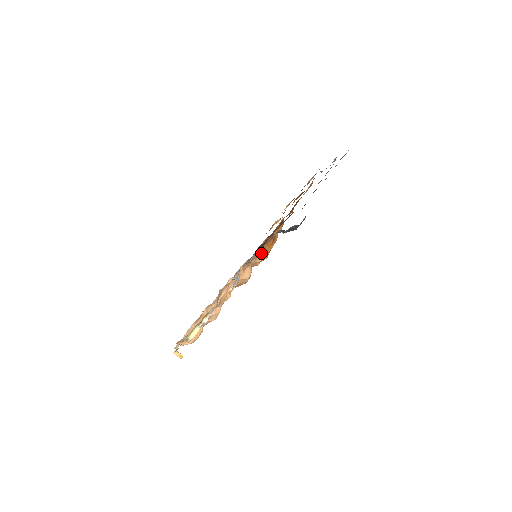
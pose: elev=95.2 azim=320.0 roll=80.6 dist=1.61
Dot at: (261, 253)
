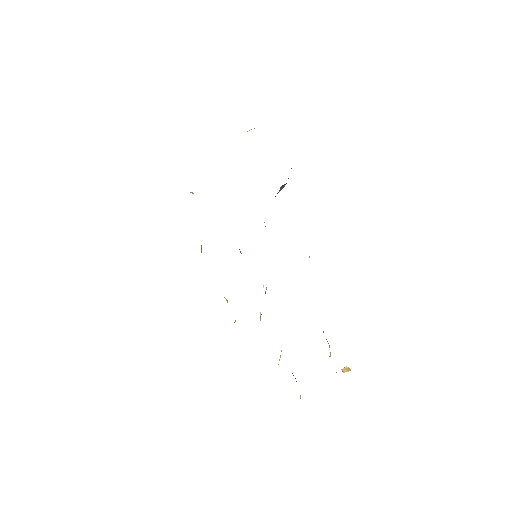
Dot at: occluded
